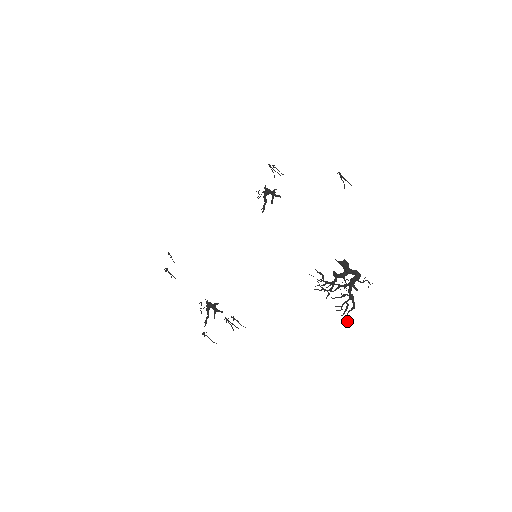
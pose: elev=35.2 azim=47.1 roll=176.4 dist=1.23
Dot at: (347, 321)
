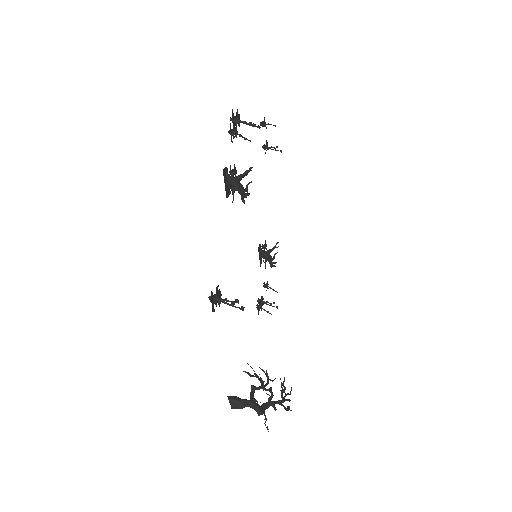
Dot at: (291, 410)
